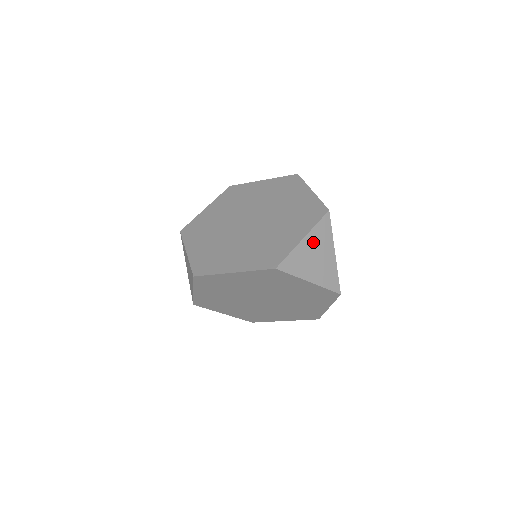
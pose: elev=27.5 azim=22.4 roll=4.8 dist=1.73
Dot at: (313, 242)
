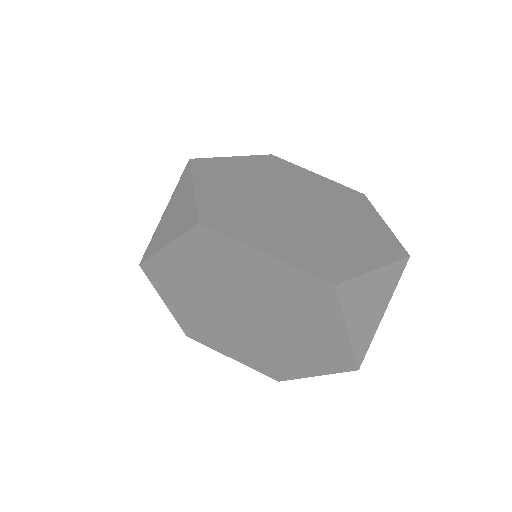
Dot at: (379, 282)
